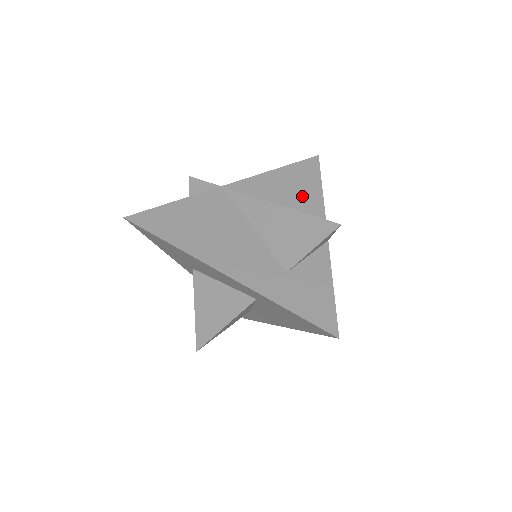
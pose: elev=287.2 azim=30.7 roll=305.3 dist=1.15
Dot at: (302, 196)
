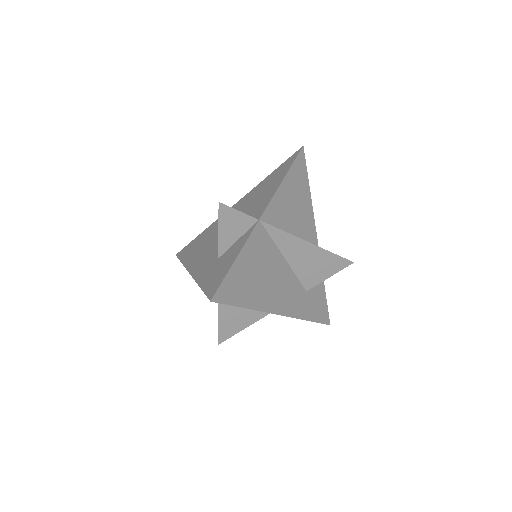
Dot at: (302, 206)
